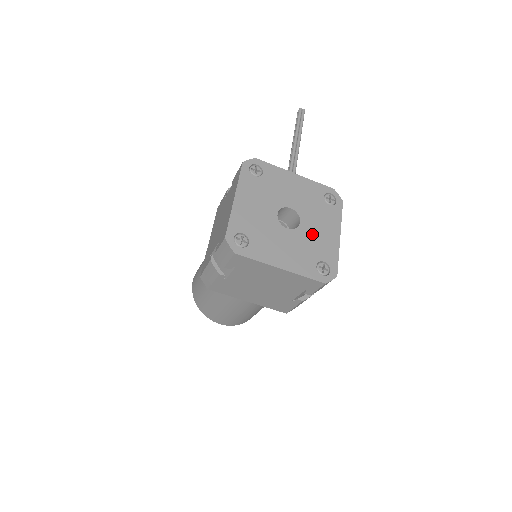
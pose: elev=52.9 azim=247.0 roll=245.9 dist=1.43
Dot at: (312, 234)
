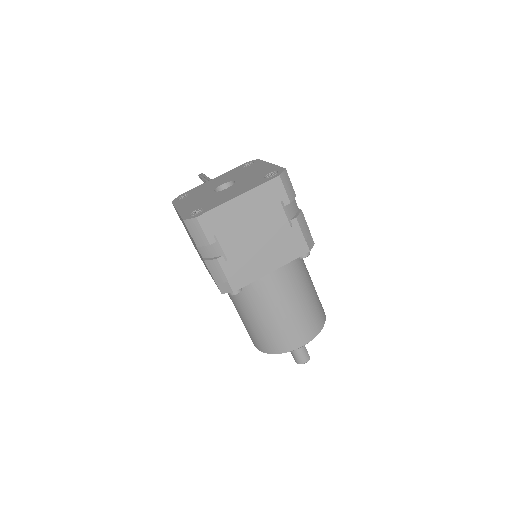
Dot at: (248, 177)
